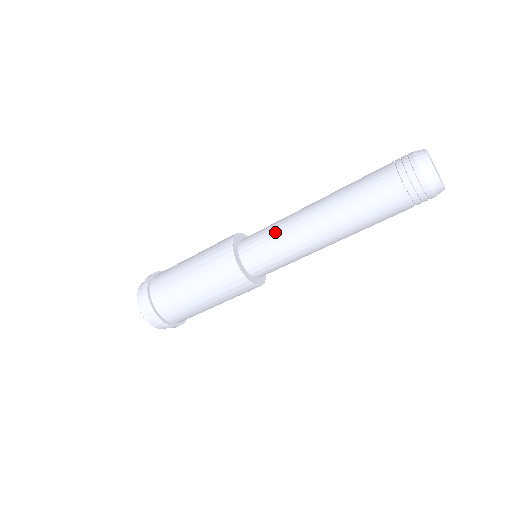
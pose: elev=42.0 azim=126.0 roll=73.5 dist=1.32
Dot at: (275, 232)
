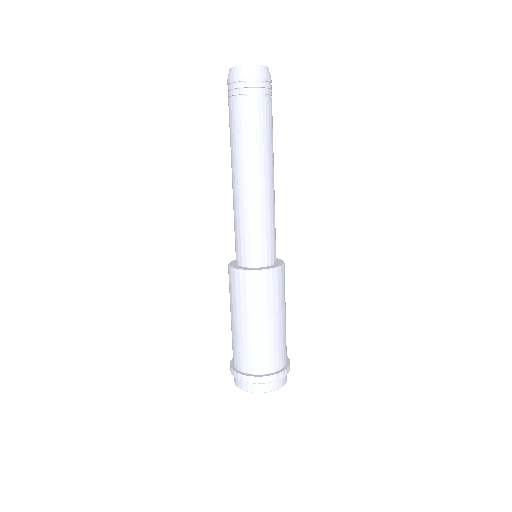
Dot at: (244, 224)
